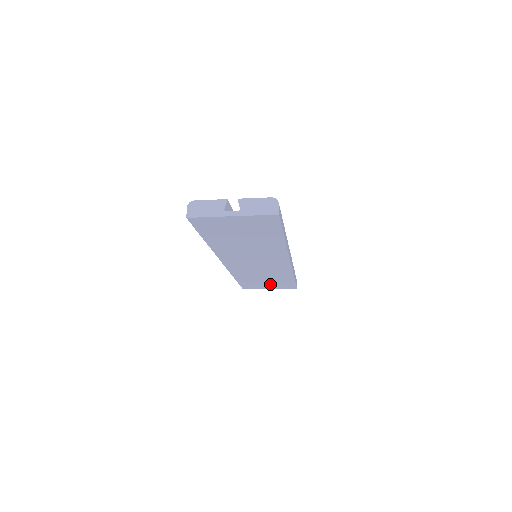
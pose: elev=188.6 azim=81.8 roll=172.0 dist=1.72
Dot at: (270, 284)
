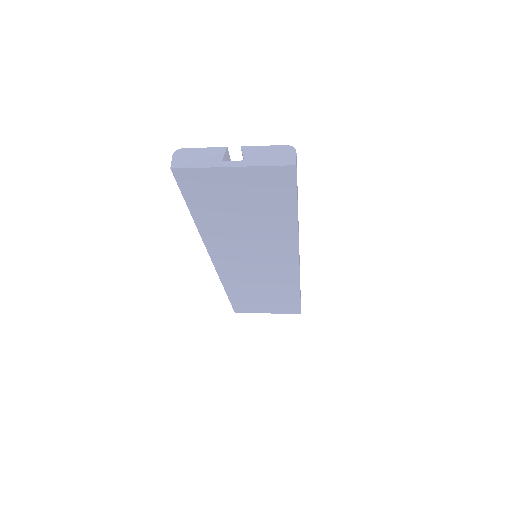
Dot at: (269, 305)
